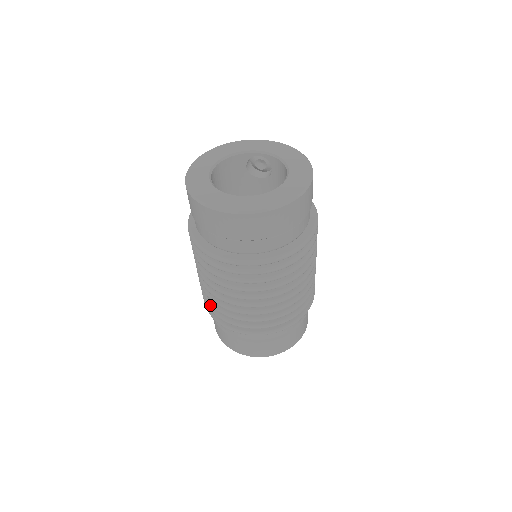
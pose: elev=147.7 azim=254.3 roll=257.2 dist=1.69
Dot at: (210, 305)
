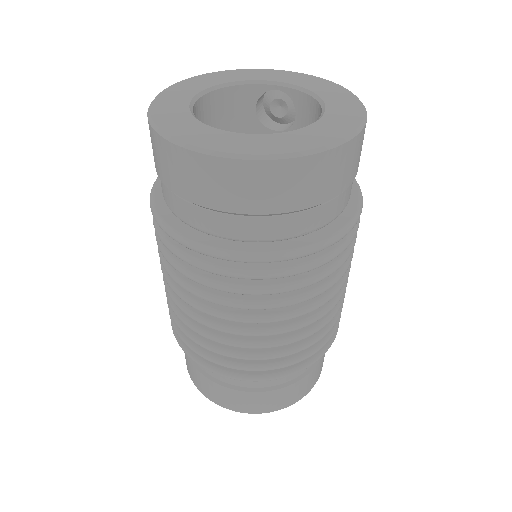
Dot at: occluded
